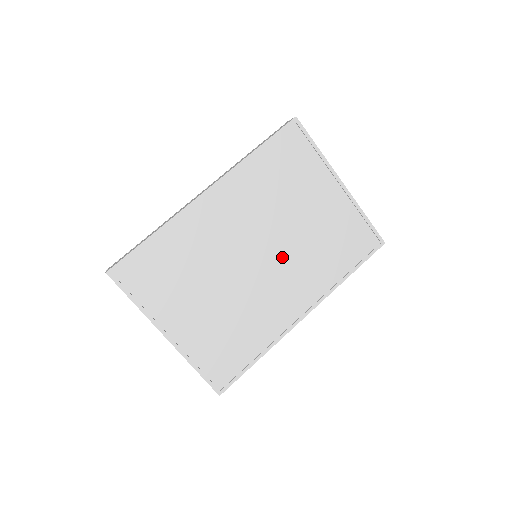
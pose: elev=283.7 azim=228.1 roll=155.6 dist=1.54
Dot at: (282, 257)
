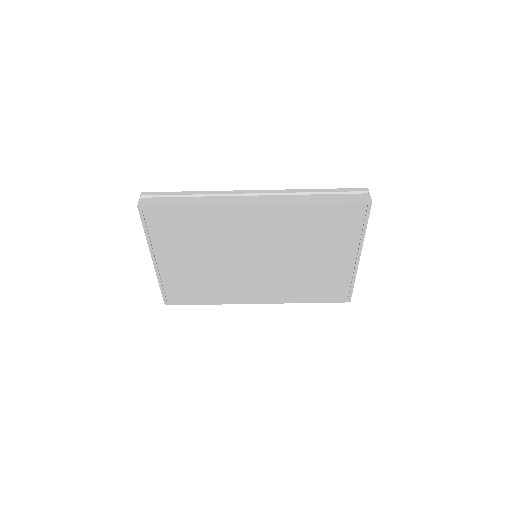
Dot at: (273, 269)
